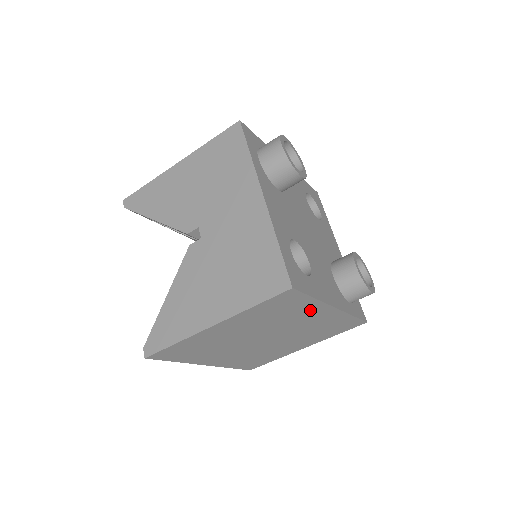
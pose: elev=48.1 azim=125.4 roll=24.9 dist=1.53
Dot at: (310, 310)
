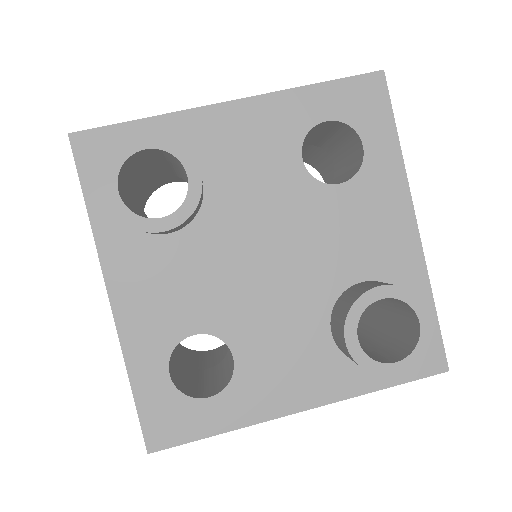
Dot at: occluded
